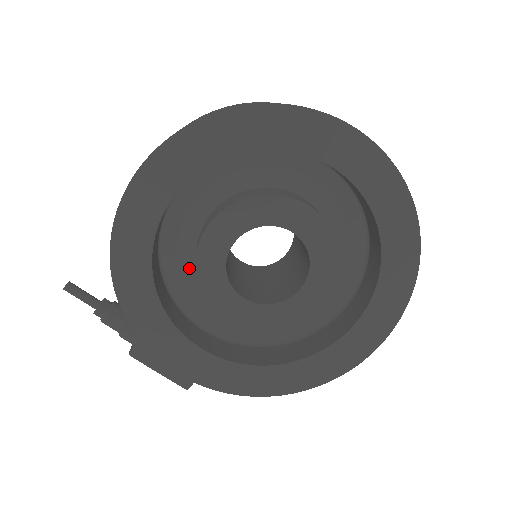
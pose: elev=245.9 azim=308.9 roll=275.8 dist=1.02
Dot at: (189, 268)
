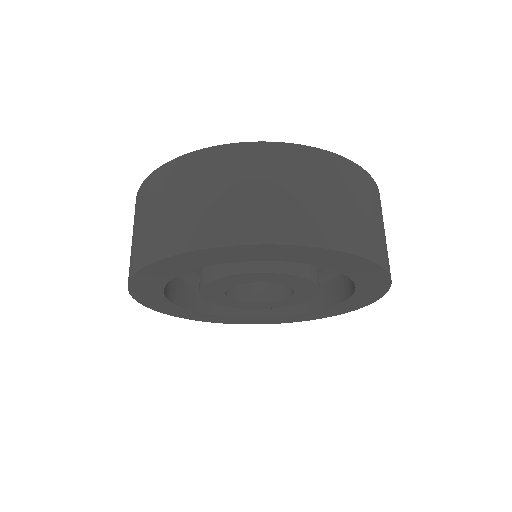
Dot at: occluded
